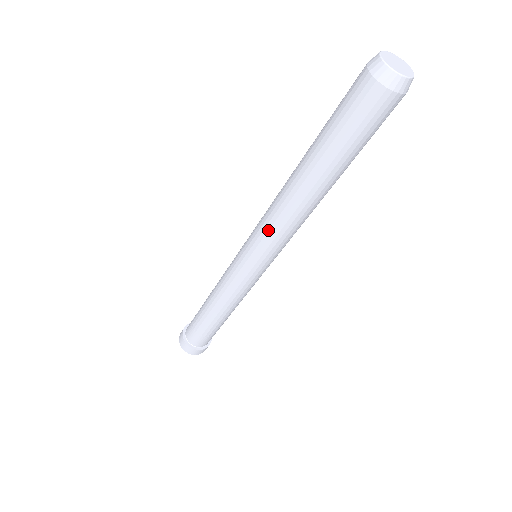
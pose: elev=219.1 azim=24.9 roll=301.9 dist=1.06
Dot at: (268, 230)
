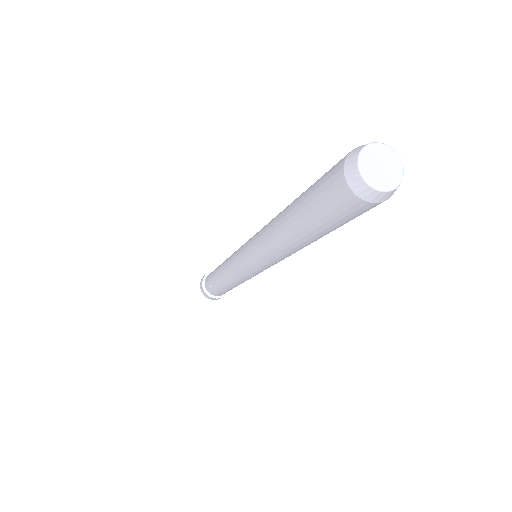
Dot at: (271, 262)
